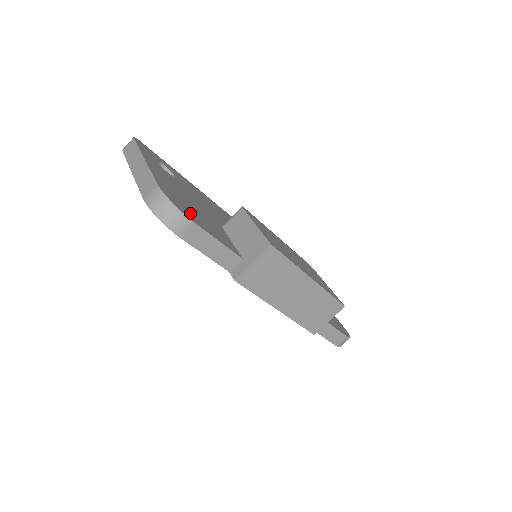
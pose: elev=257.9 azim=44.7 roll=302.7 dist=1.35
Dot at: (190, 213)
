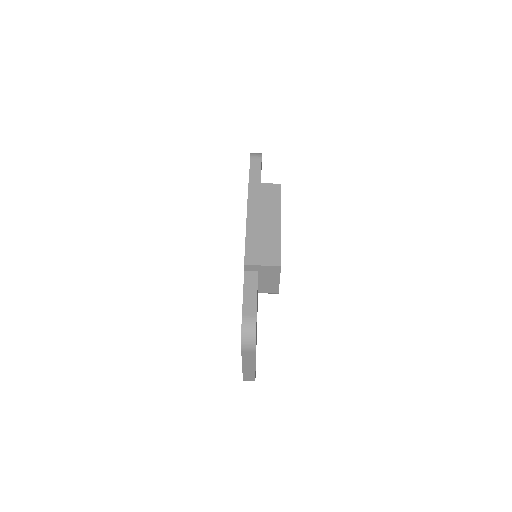
Dot at: occluded
